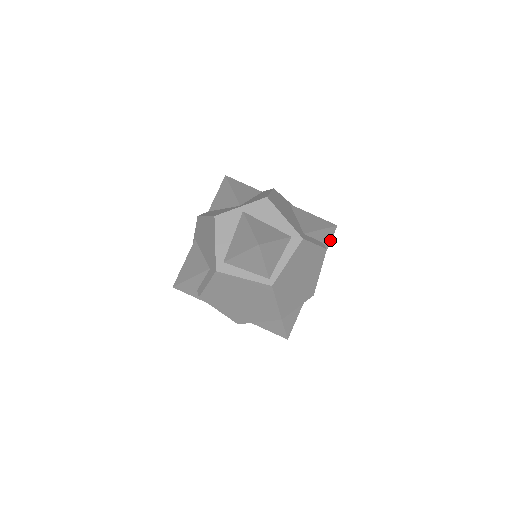
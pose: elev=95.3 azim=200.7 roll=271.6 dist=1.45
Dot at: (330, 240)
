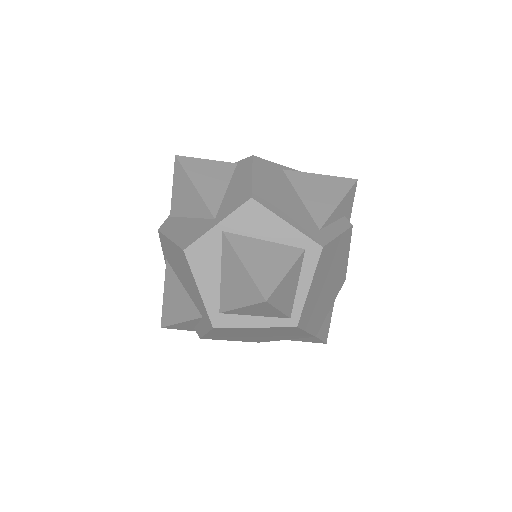
Dot at: (352, 204)
